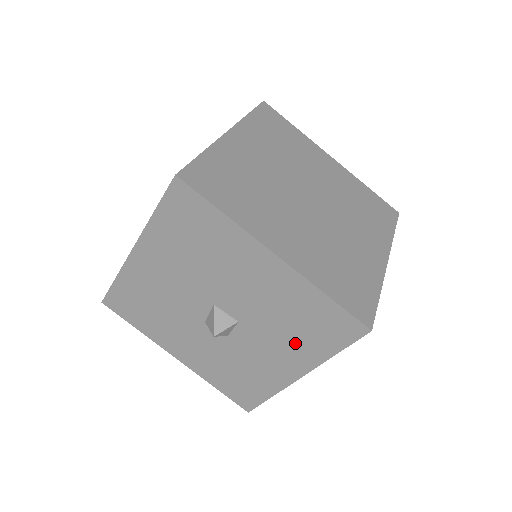
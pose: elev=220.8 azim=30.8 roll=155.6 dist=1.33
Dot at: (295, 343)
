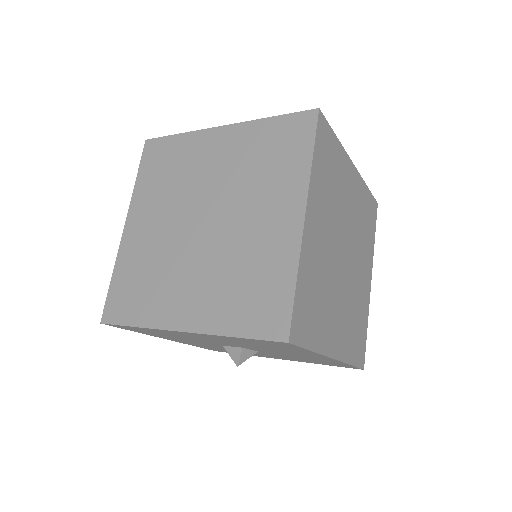
Dot at: occluded
